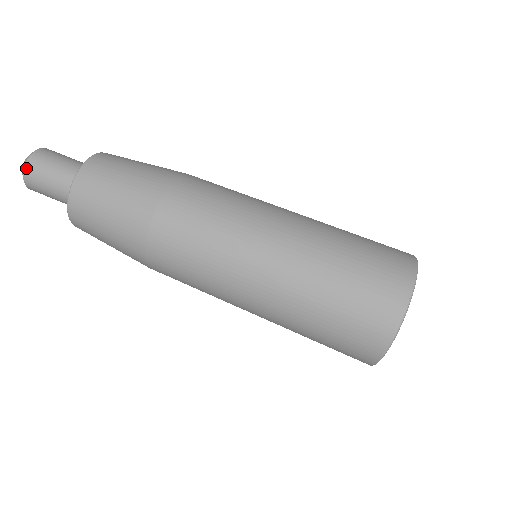
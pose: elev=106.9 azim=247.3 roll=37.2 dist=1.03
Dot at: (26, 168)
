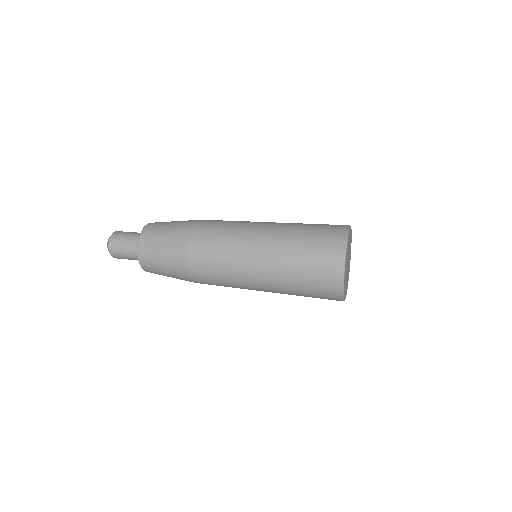
Dot at: (110, 240)
